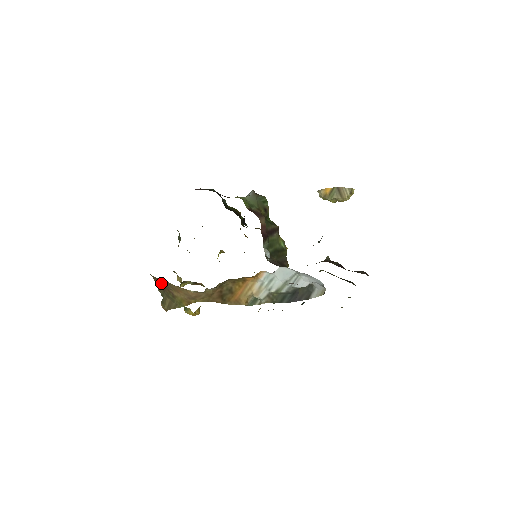
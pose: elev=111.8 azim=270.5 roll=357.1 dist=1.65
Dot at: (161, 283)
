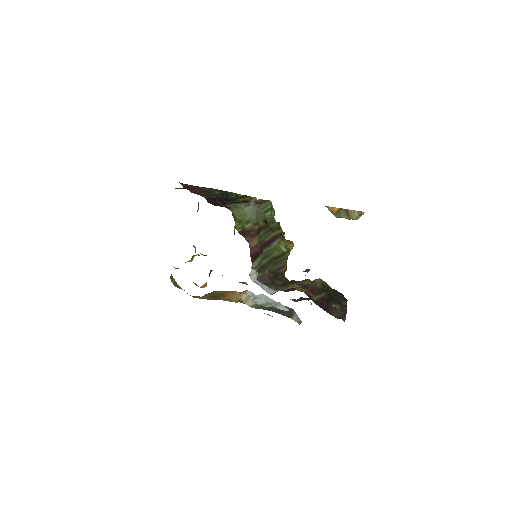
Dot at: occluded
